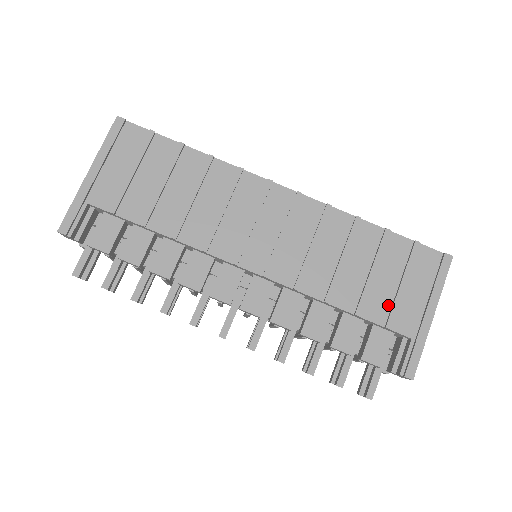
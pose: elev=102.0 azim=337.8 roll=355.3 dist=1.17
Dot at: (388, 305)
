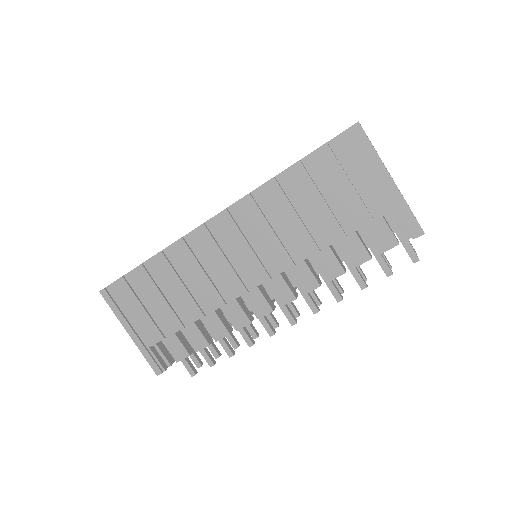
Dot at: (355, 207)
